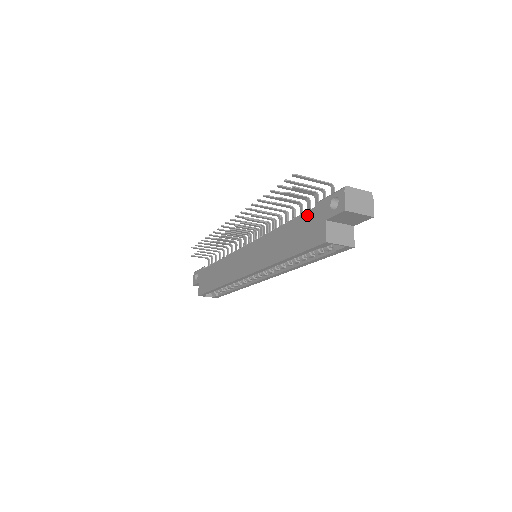
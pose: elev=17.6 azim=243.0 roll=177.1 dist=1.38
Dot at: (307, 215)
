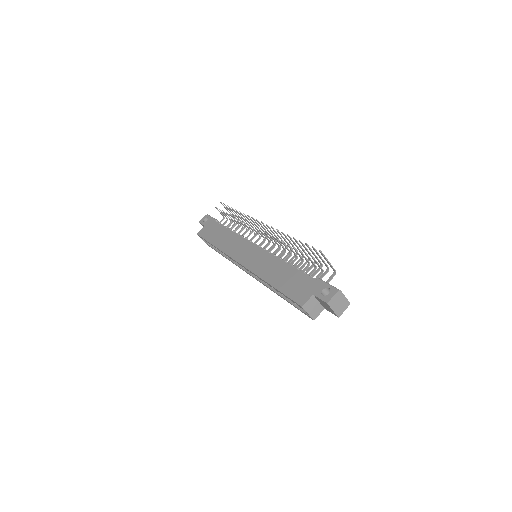
Dot at: (306, 278)
